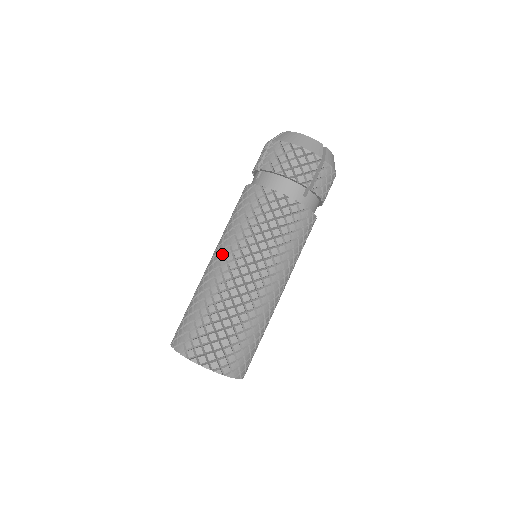
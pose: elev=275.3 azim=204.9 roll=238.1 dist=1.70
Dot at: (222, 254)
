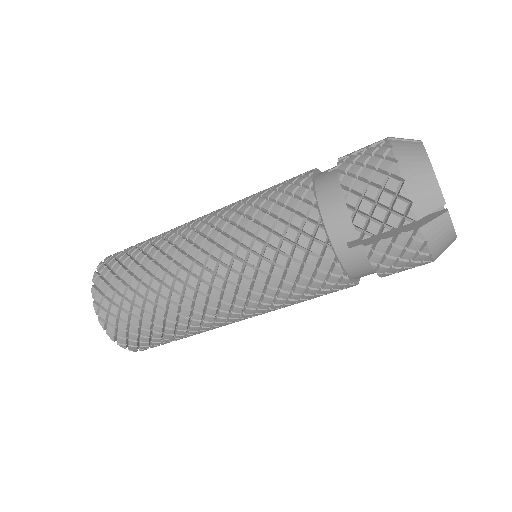
Dot at: (208, 219)
